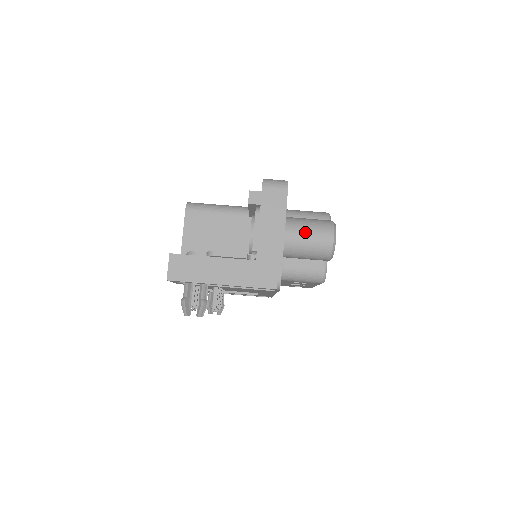
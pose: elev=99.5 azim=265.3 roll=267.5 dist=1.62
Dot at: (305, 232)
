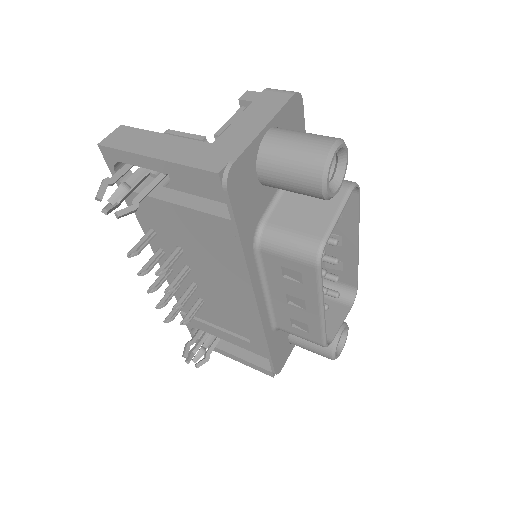
Dot at: (296, 134)
